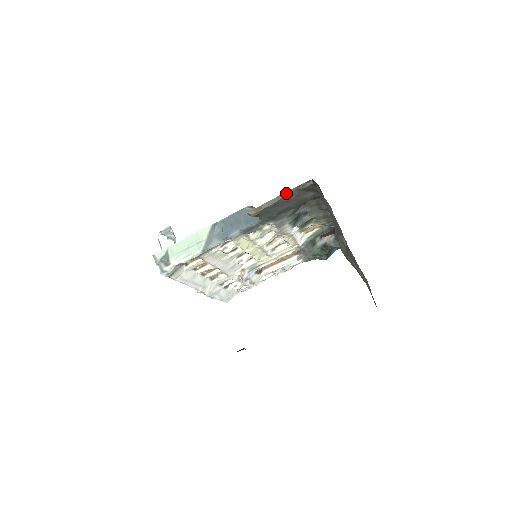
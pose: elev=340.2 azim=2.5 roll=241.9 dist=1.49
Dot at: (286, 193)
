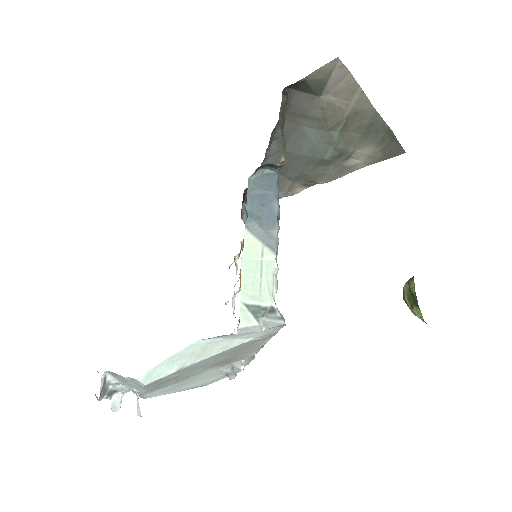
Dot at: (280, 119)
